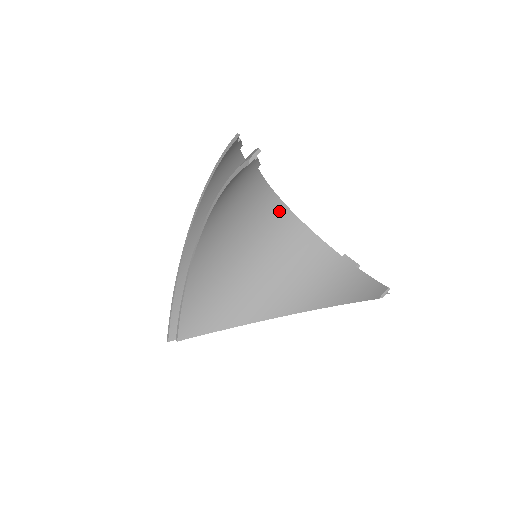
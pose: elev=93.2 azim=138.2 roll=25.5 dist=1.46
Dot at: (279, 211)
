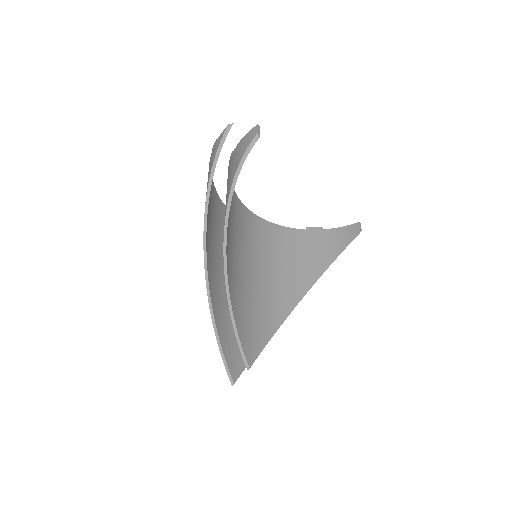
Dot at: (246, 214)
